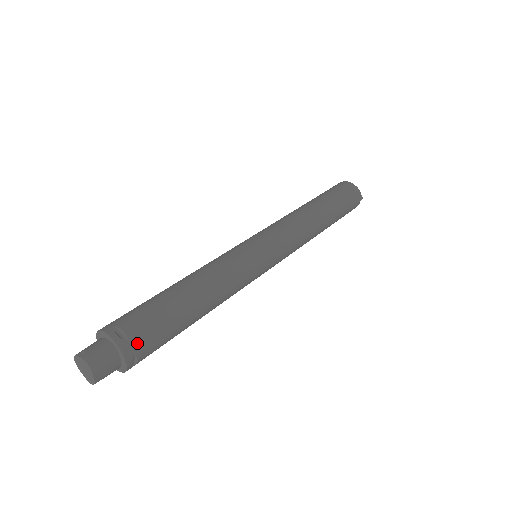
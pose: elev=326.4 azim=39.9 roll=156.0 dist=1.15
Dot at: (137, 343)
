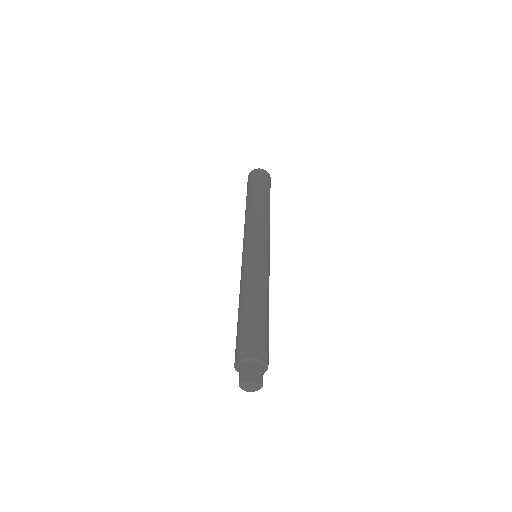
Dot at: (268, 358)
